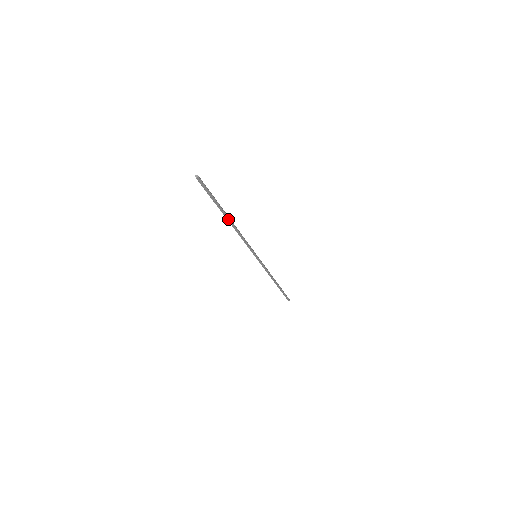
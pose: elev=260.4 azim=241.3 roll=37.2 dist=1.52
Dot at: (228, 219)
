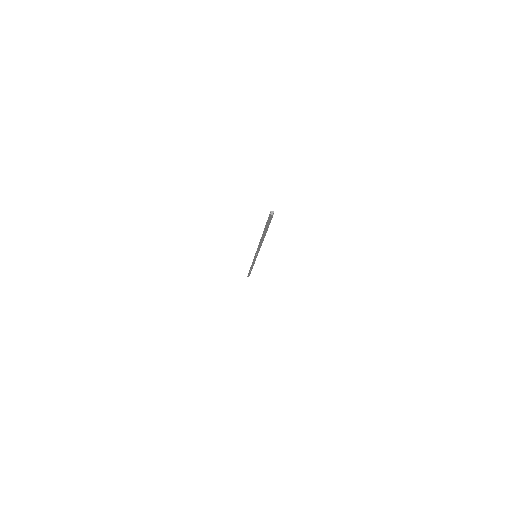
Dot at: (263, 238)
